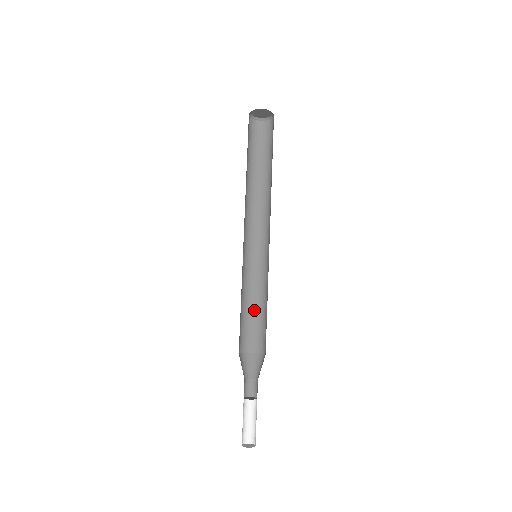
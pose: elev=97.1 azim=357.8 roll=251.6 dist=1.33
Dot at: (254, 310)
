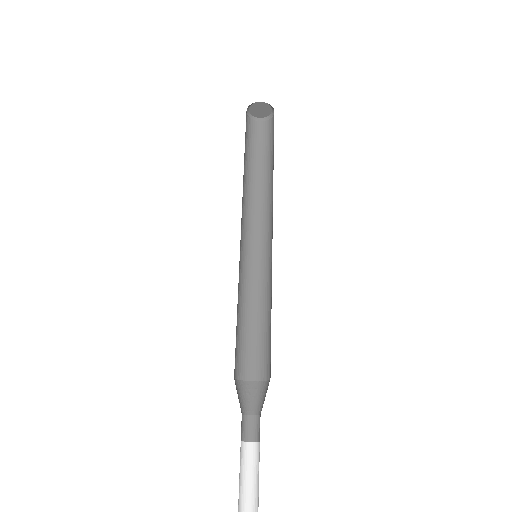
Dot at: (267, 324)
